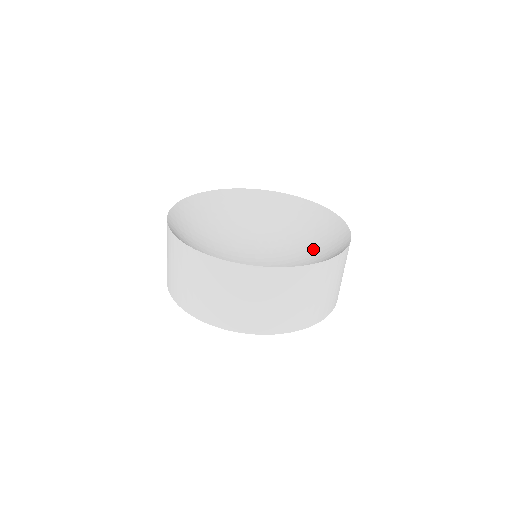
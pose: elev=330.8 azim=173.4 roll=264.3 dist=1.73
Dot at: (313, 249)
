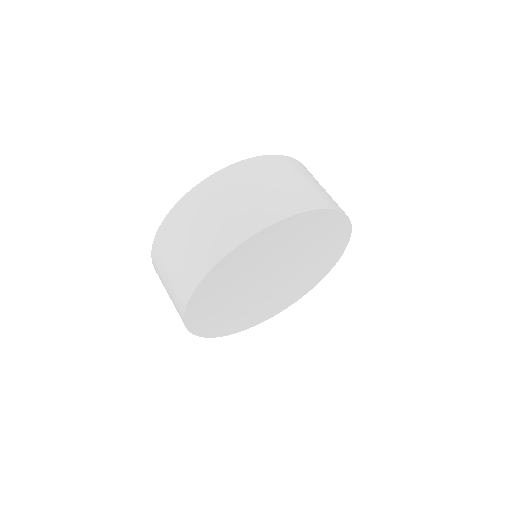
Dot at: occluded
